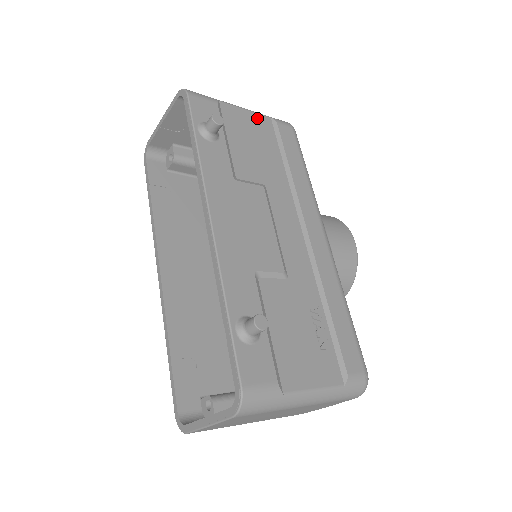
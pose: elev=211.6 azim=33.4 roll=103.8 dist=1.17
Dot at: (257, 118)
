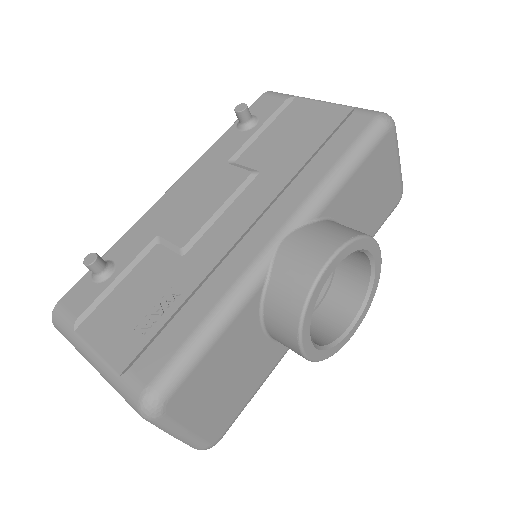
Dot at: (330, 109)
